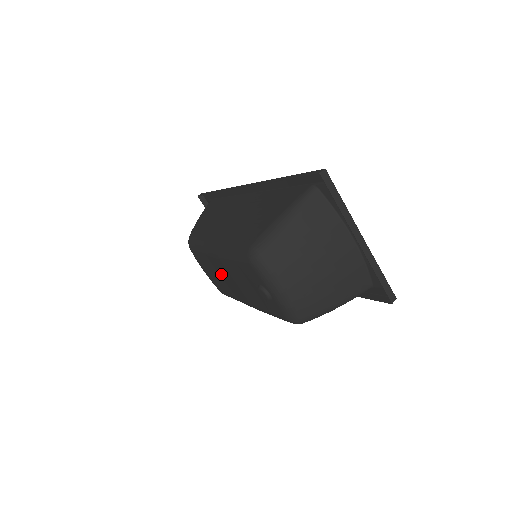
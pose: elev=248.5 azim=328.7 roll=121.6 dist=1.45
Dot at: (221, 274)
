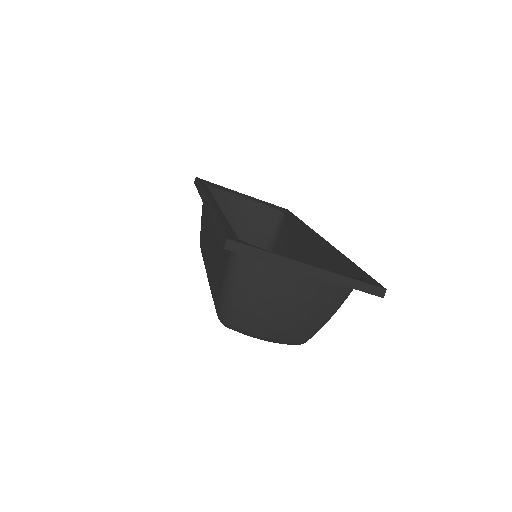
Dot at: occluded
